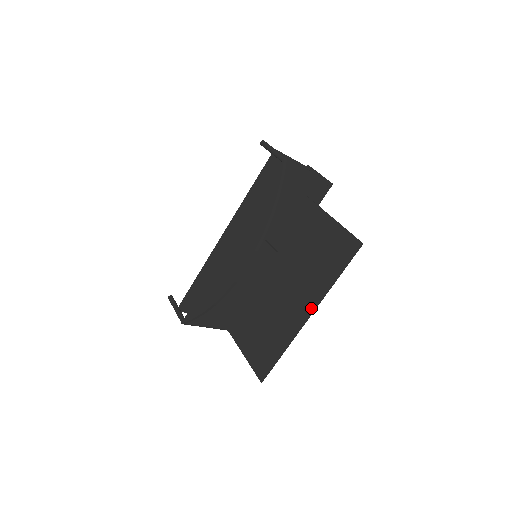
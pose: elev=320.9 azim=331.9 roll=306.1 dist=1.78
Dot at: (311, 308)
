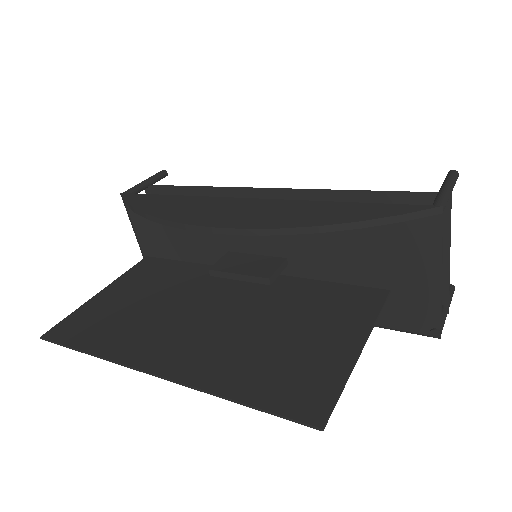
Dot at: (169, 371)
